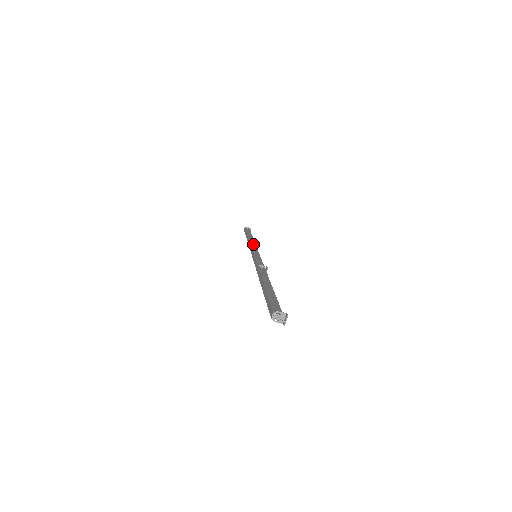
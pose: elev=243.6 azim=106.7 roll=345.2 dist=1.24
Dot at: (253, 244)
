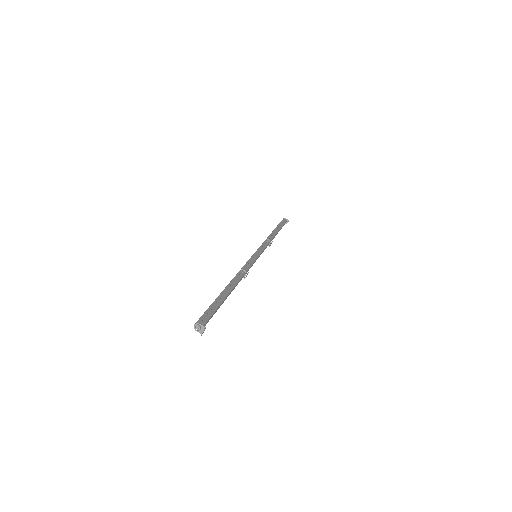
Dot at: (268, 241)
